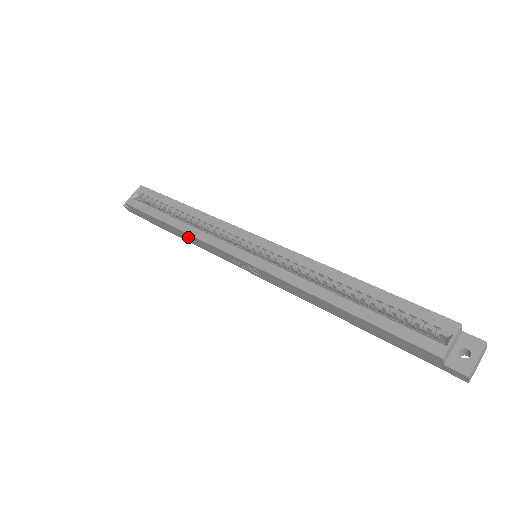
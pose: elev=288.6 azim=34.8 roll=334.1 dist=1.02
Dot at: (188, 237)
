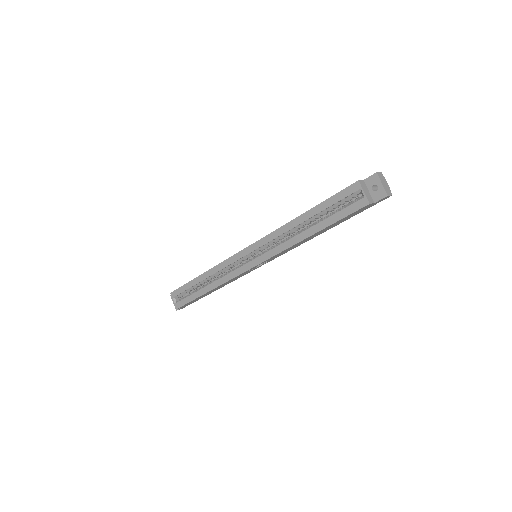
Dot at: (221, 286)
